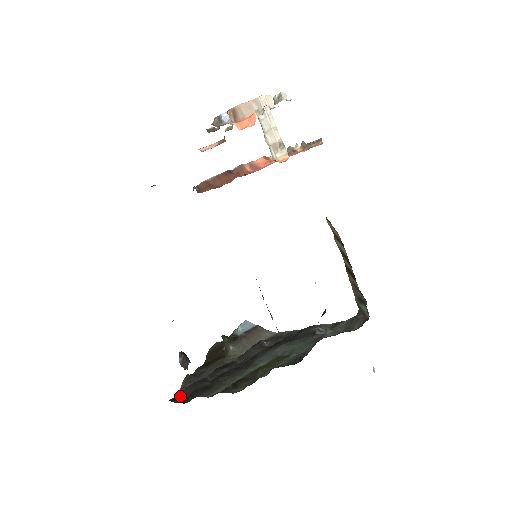
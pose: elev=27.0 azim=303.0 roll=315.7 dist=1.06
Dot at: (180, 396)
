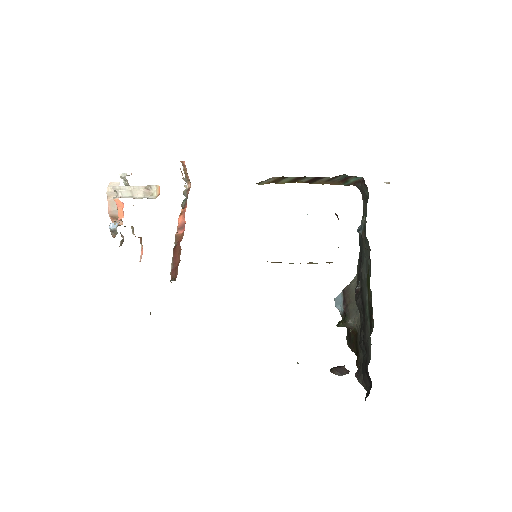
Dot at: (367, 389)
